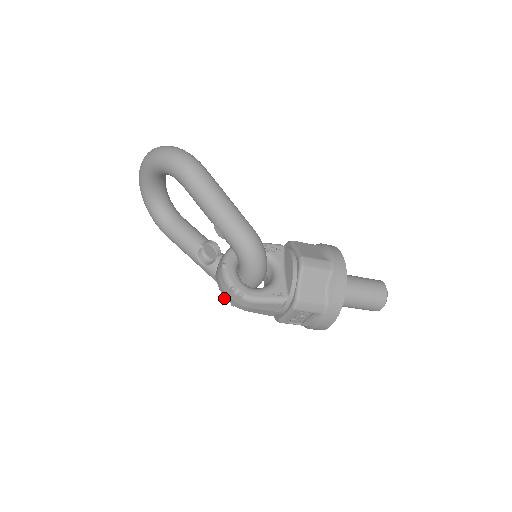
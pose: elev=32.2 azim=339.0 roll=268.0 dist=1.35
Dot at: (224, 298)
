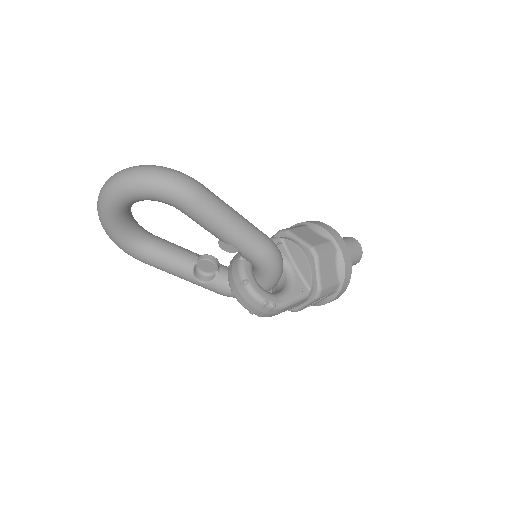
Dot at: (250, 313)
